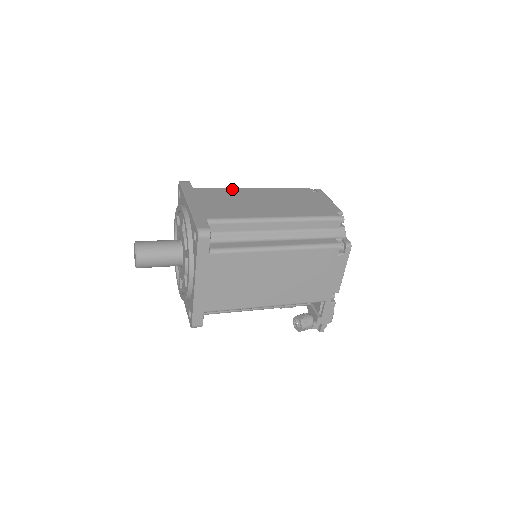
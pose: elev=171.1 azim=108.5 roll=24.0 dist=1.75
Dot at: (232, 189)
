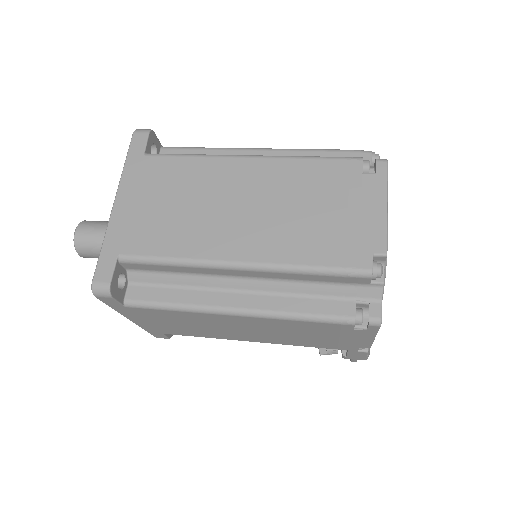
Dot at: (207, 160)
